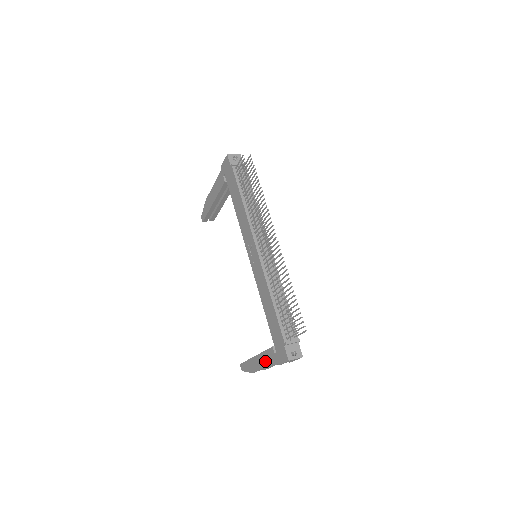
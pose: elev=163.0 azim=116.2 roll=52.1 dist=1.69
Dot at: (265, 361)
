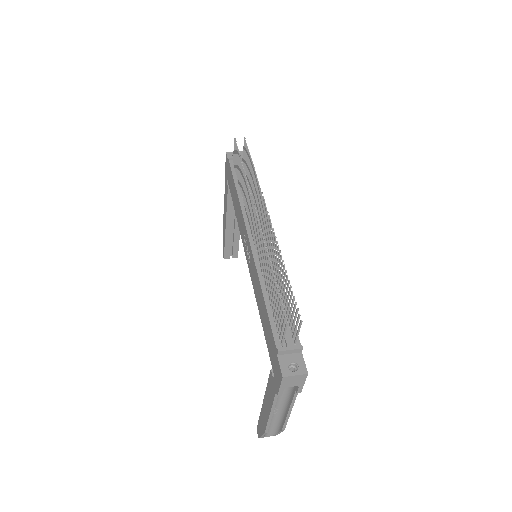
Dot at: (269, 400)
